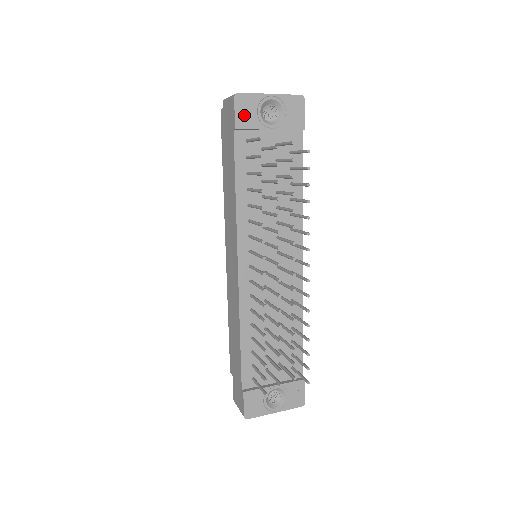
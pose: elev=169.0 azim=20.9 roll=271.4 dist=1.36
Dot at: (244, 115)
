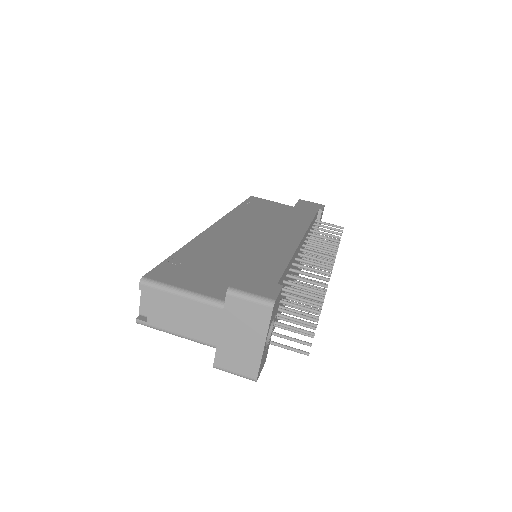
Dot at: (264, 361)
